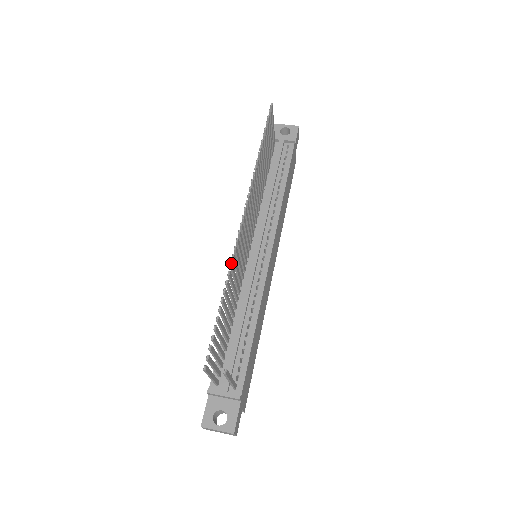
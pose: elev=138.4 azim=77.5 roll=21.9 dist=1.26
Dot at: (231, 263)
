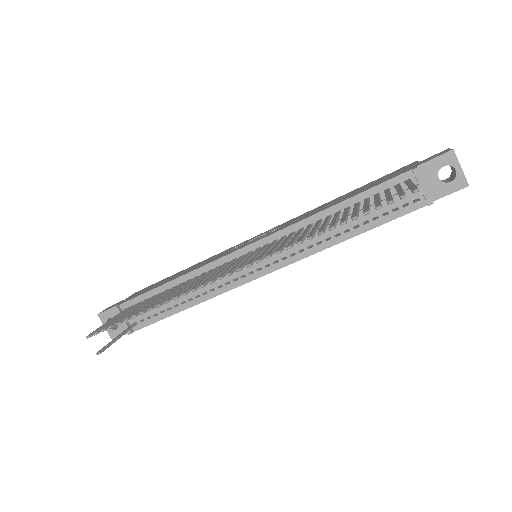
Dot at: (175, 298)
